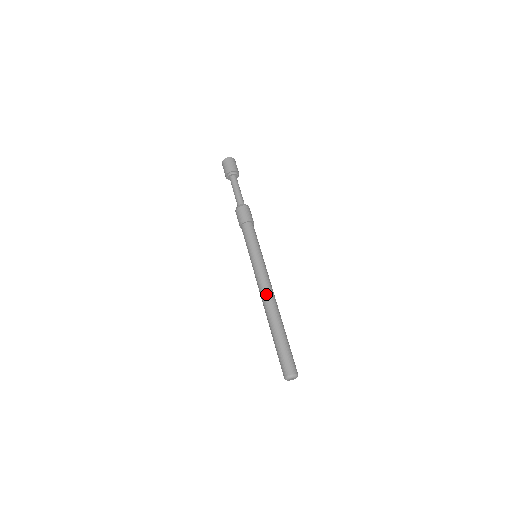
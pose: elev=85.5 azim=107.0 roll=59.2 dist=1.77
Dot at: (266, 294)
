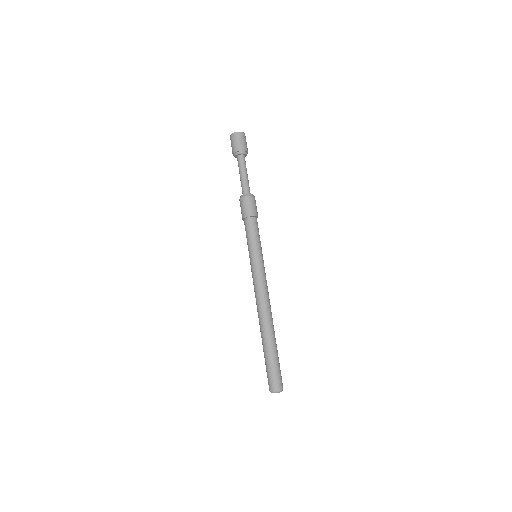
Dot at: (259, 303)
